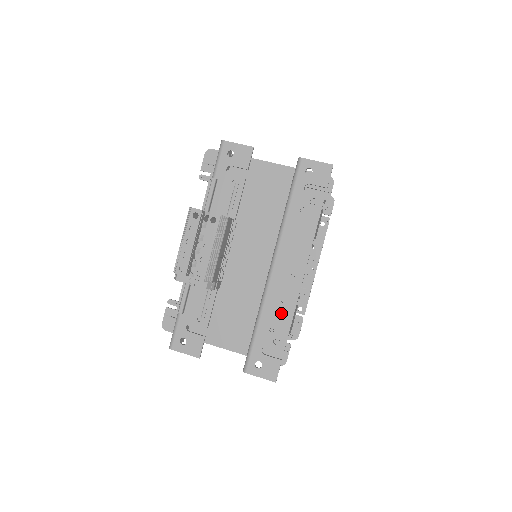
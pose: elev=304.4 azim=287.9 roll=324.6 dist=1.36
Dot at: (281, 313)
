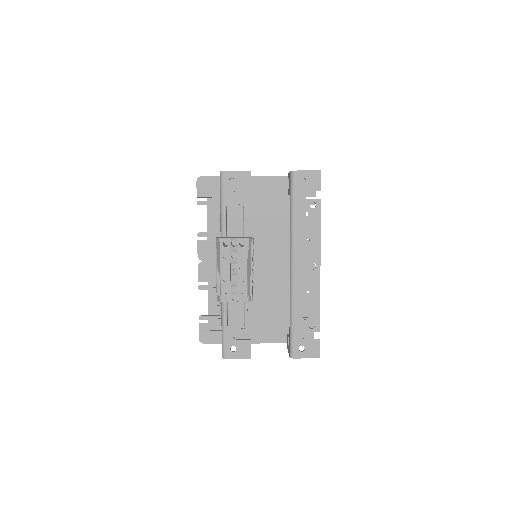
Dot at: (309, 302)
